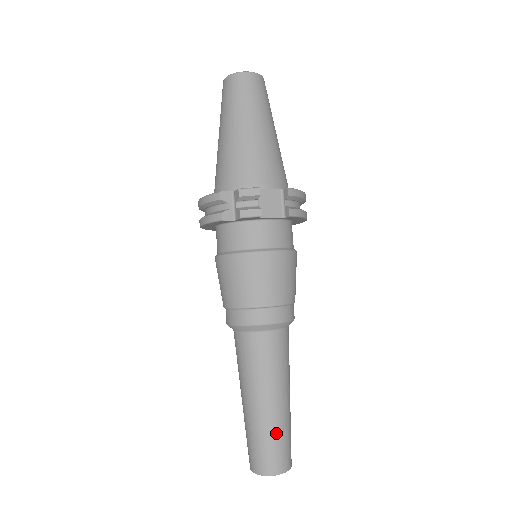
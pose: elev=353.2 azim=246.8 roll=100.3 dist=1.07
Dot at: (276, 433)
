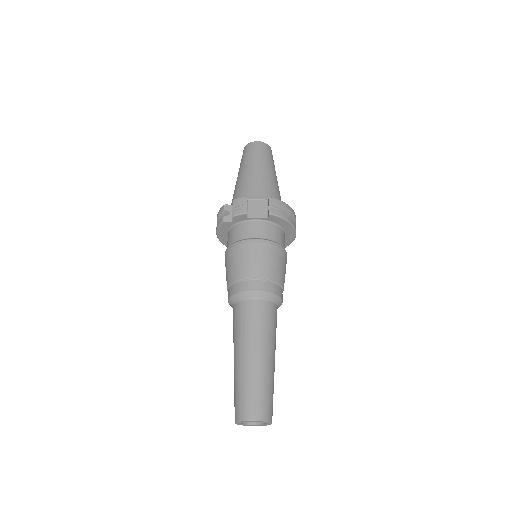
Dot at: (253, 382)
